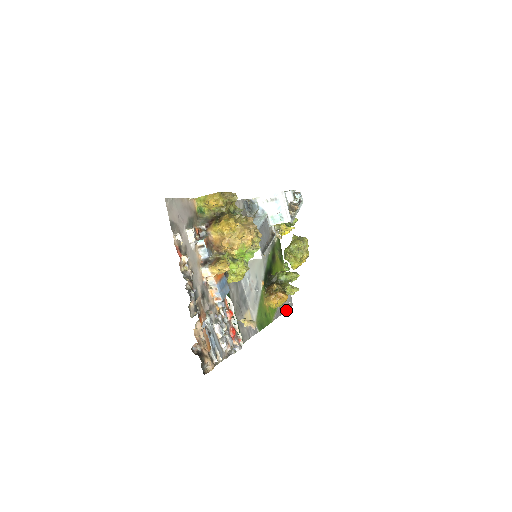
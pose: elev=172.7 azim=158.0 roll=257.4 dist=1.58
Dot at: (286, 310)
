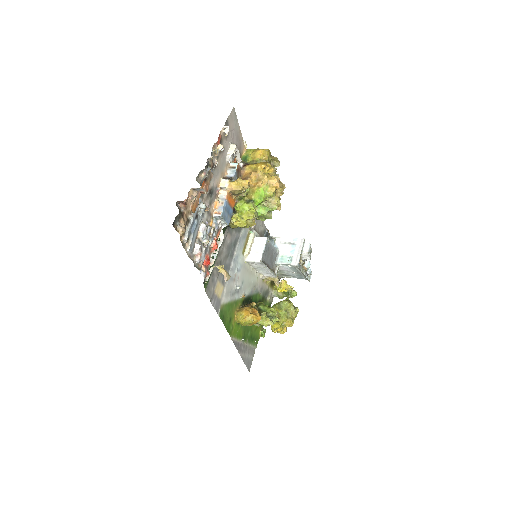
Dot at: (243, 360)
